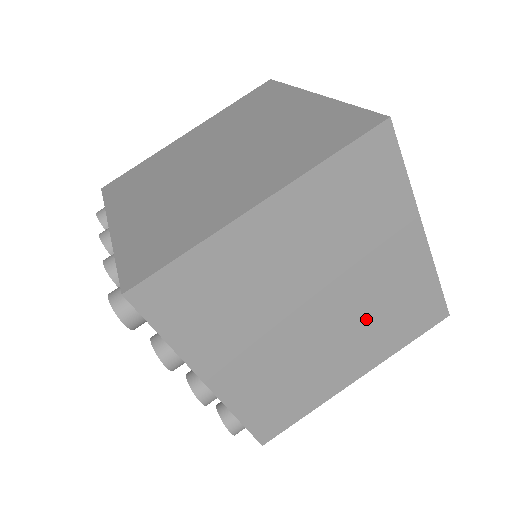
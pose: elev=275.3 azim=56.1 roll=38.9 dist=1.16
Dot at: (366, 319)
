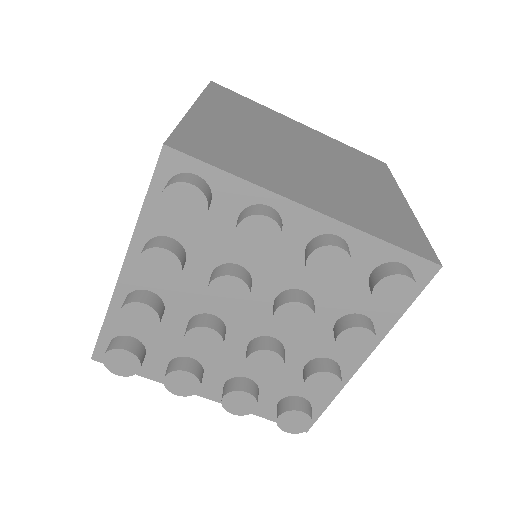
Dot at: (346, 165)
